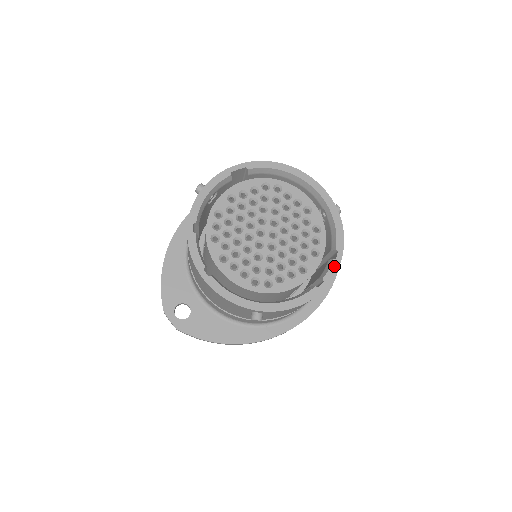
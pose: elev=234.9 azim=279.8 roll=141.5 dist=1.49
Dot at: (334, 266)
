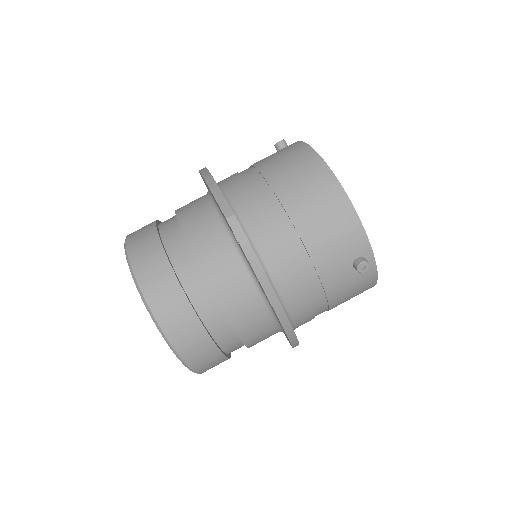
Dot at: occluded
